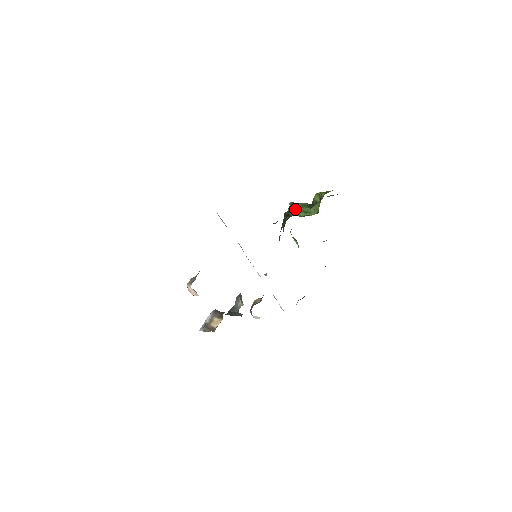
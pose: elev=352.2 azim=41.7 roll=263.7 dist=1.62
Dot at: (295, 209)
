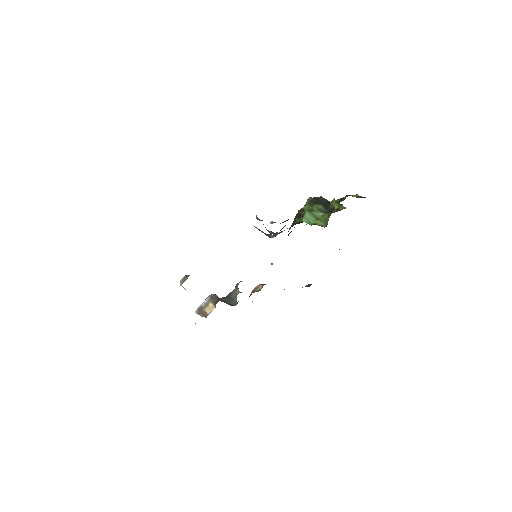
Dot at: (306, 213)
